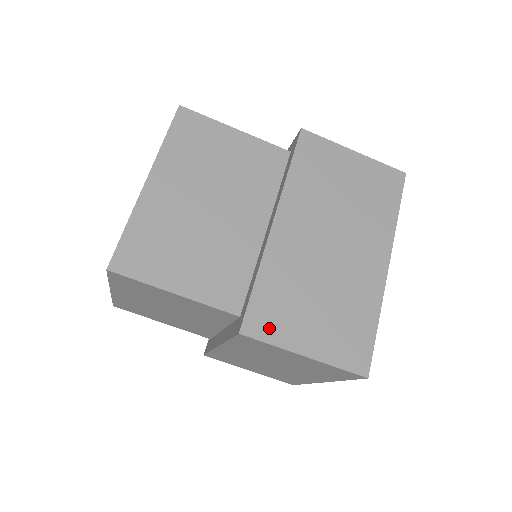
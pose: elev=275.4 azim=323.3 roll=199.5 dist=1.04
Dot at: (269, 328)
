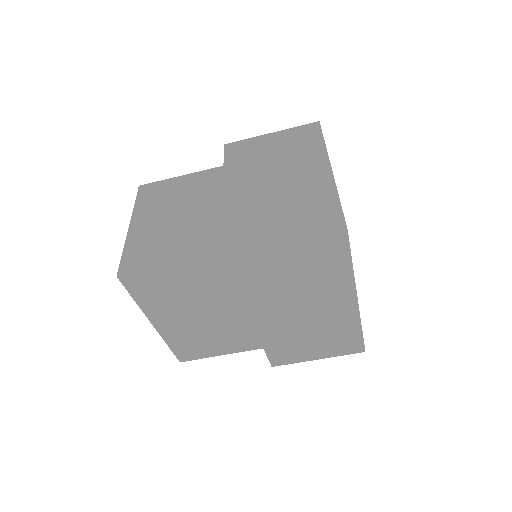
Dot at: (287, 359)
